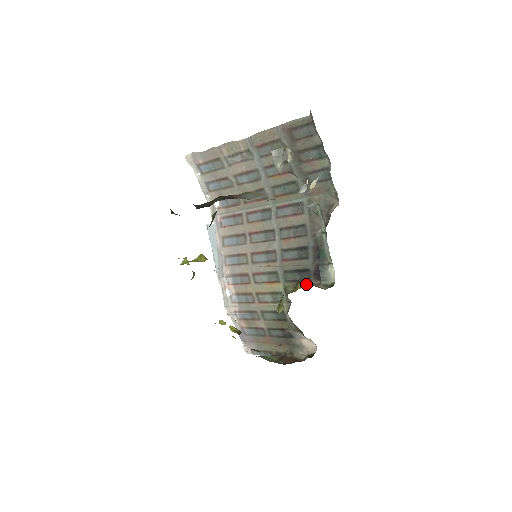
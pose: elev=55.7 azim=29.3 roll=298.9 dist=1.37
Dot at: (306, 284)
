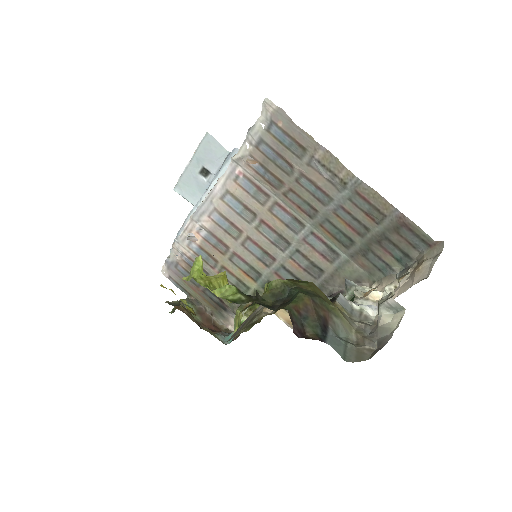
Dot at: occluded
